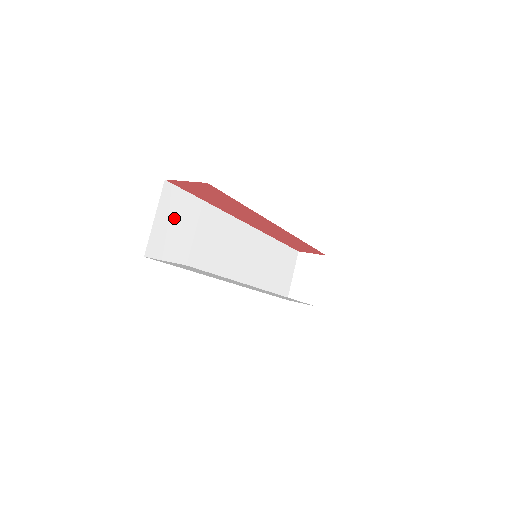
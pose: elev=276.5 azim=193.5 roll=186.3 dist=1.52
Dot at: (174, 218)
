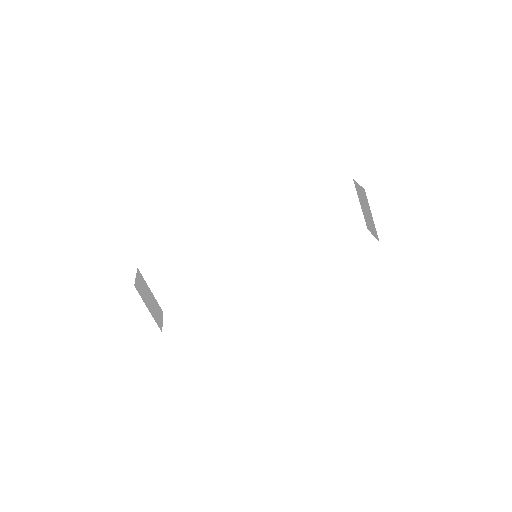
Dot at: (166, 279)
